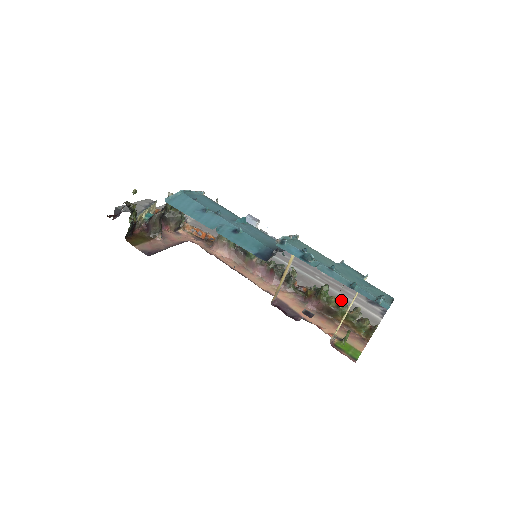
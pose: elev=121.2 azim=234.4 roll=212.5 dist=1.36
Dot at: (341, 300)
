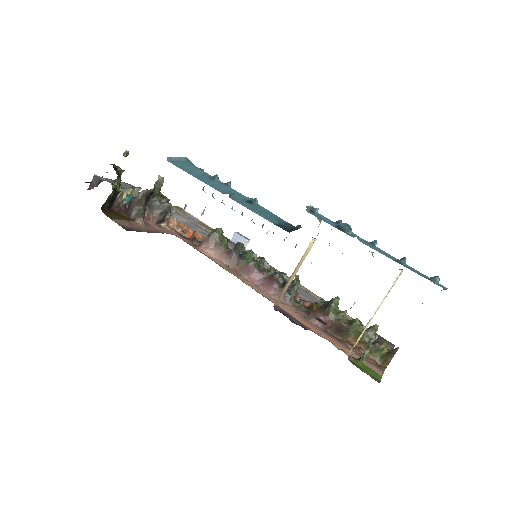
Dot at: occluded
